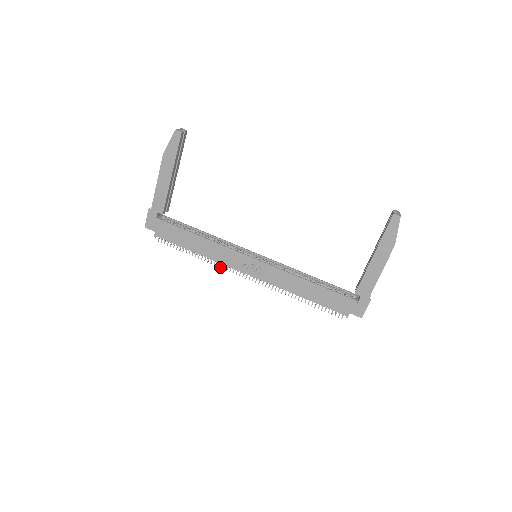
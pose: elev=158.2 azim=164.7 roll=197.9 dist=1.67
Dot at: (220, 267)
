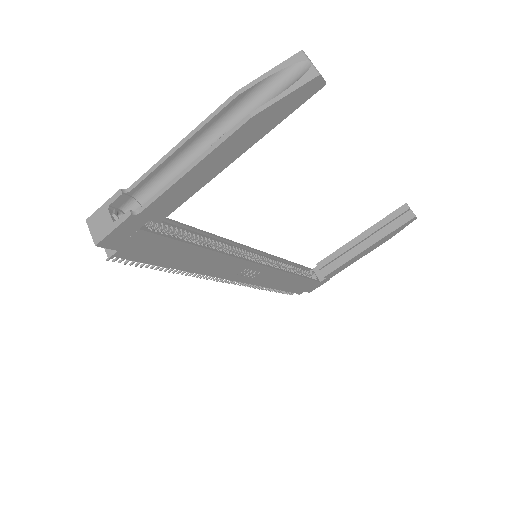
Dot at: occluded
